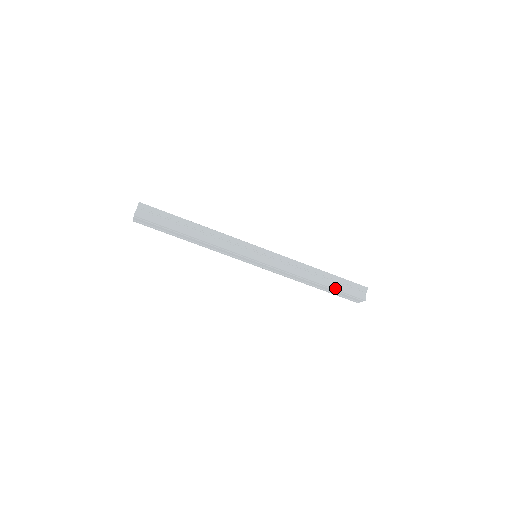
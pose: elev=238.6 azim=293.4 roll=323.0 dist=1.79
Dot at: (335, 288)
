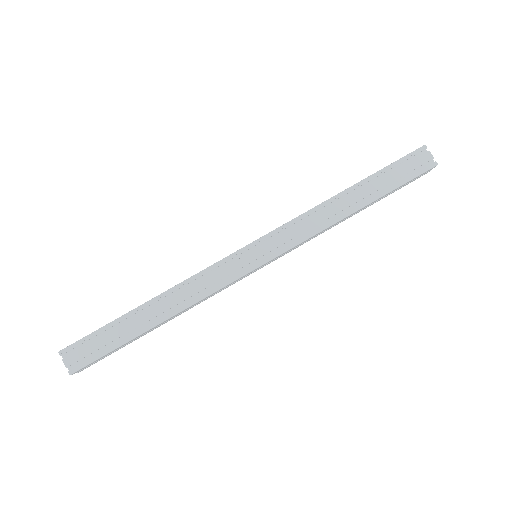
Dot at: (374, 173)
